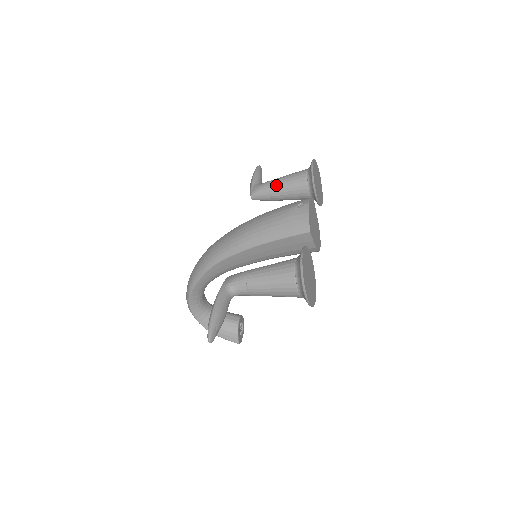
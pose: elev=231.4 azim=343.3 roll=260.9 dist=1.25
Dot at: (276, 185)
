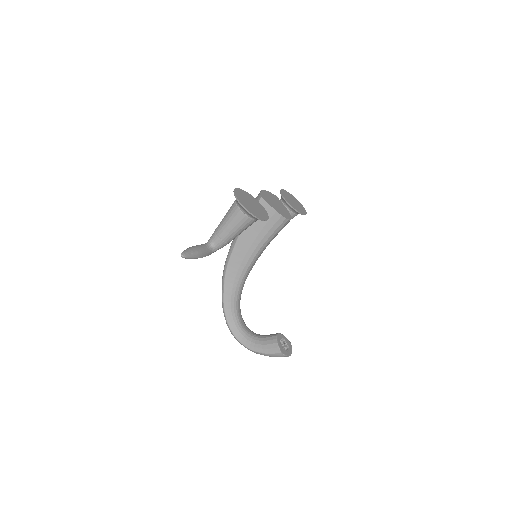
Dot at: occluded
